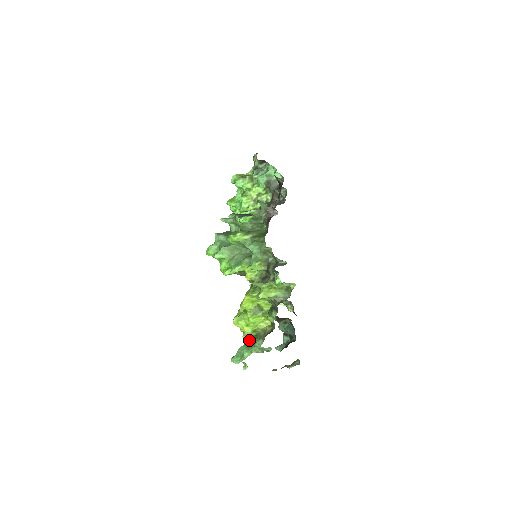
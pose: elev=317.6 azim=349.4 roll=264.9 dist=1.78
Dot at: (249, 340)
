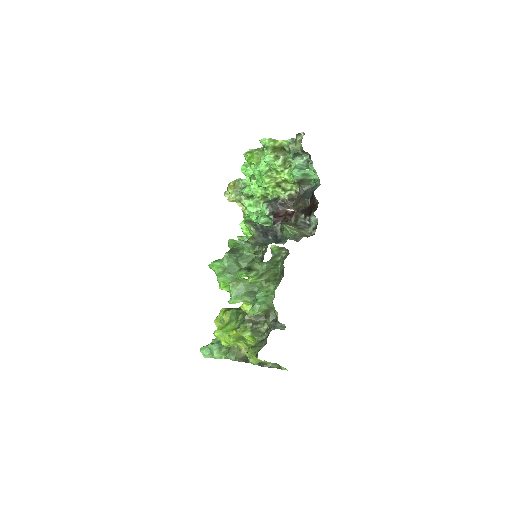
Dot at: occluded
